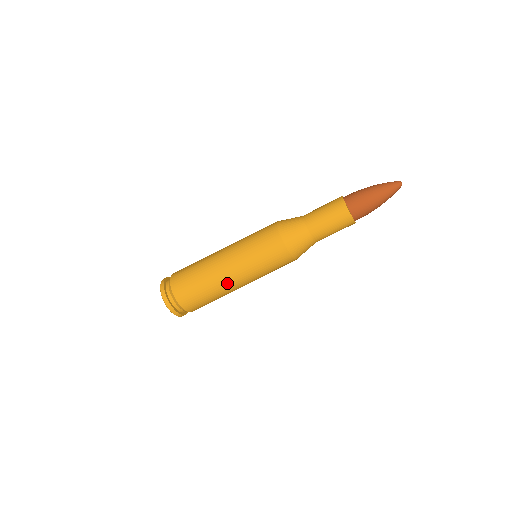
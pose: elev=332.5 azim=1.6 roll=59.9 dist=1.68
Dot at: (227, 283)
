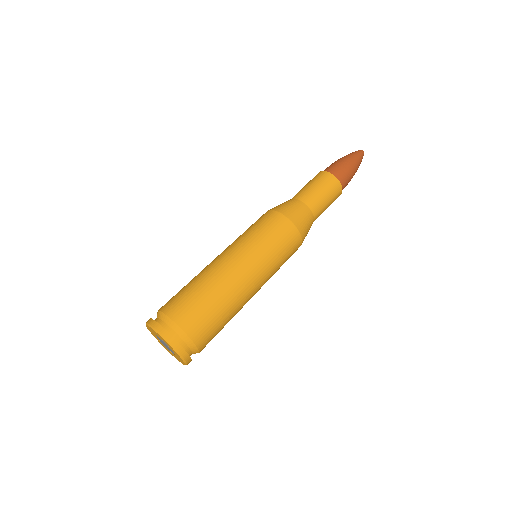
Dot at: (235, 279)
